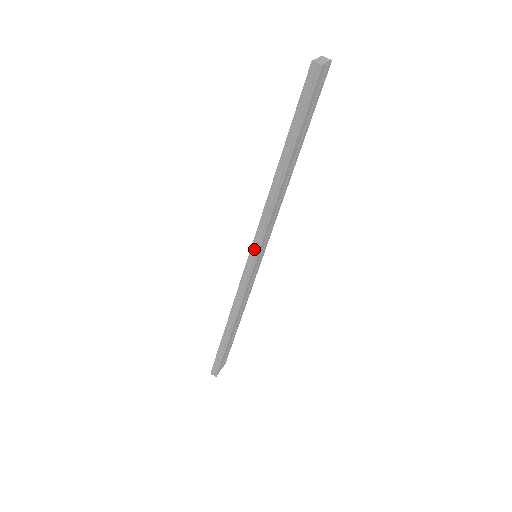
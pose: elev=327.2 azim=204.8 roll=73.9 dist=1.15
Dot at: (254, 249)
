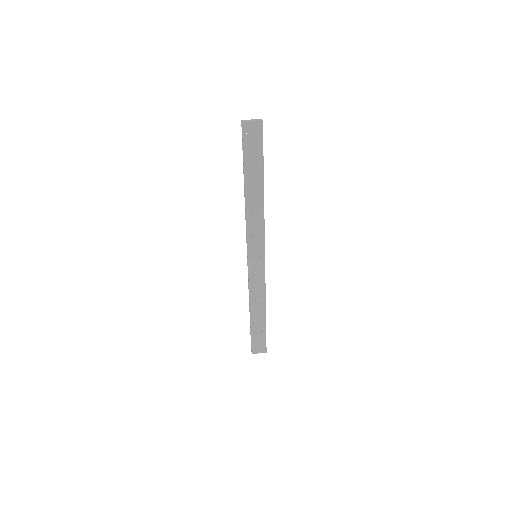
Dot at: (248, 247)
